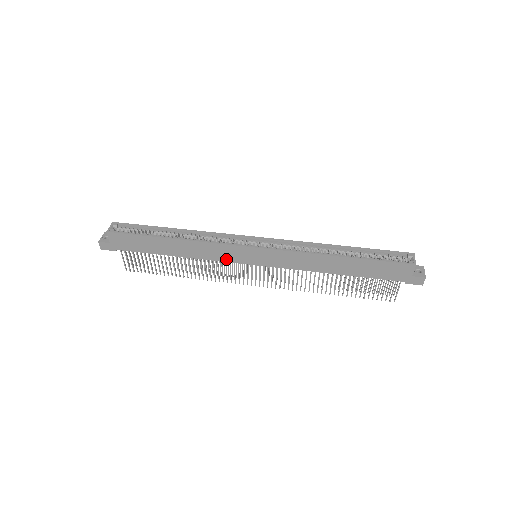
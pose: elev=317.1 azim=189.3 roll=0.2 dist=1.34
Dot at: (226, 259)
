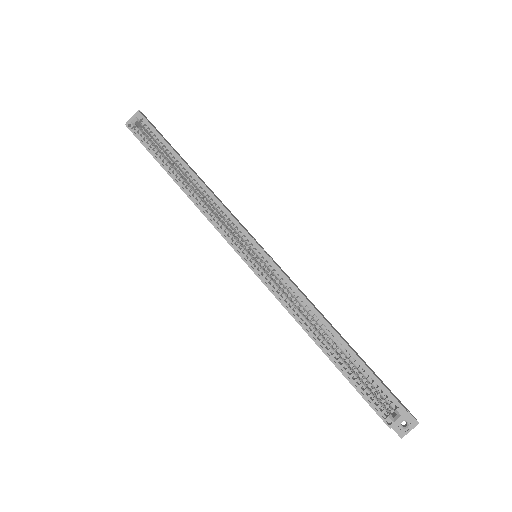
Dot at: occluded
